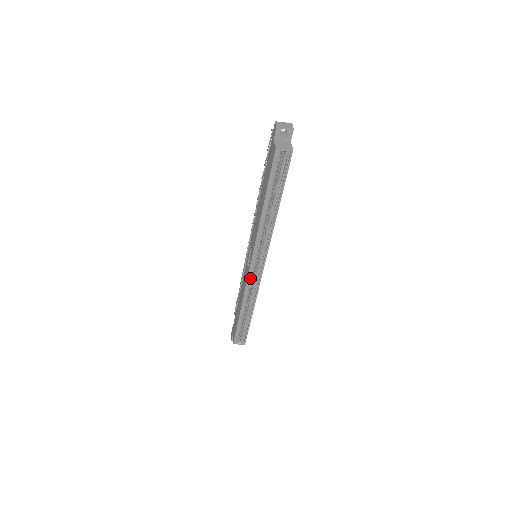
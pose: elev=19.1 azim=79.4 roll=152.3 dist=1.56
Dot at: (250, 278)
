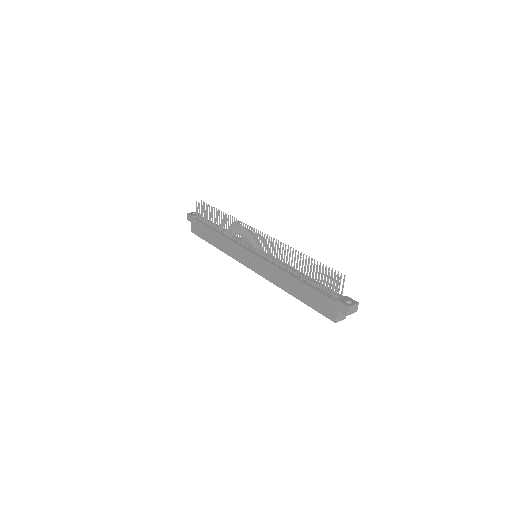
Dot at: occluded
